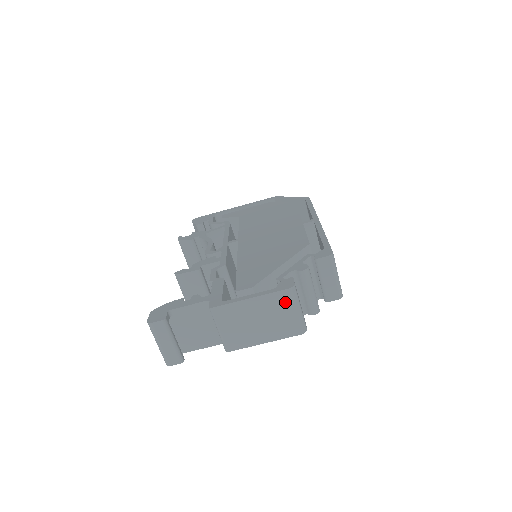
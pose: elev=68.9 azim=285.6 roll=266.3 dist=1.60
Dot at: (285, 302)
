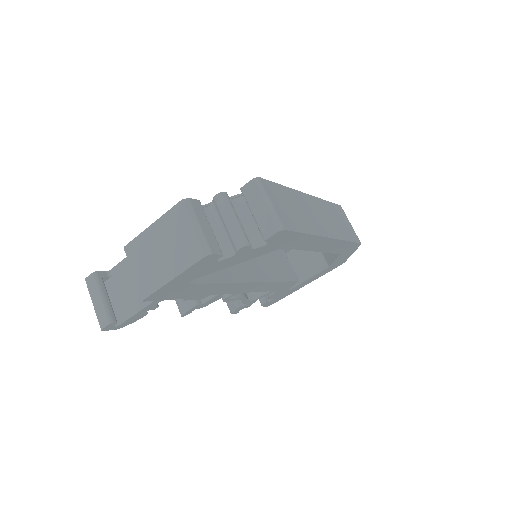
Dot at: (180, 219)
